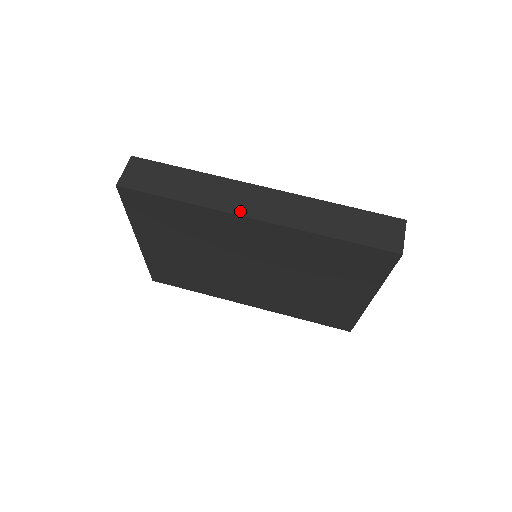
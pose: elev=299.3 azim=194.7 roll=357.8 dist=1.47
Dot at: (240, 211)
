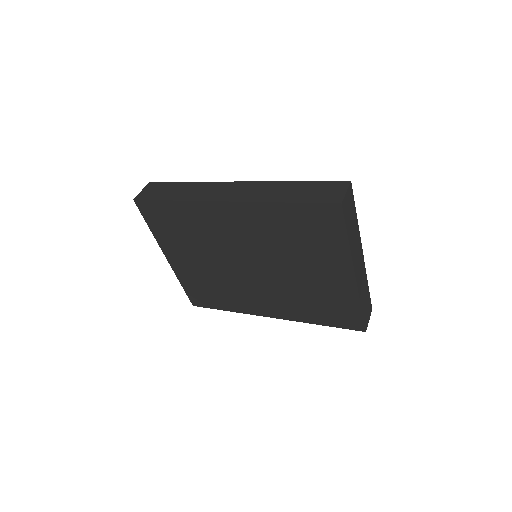
Dot at: (215, 199)
